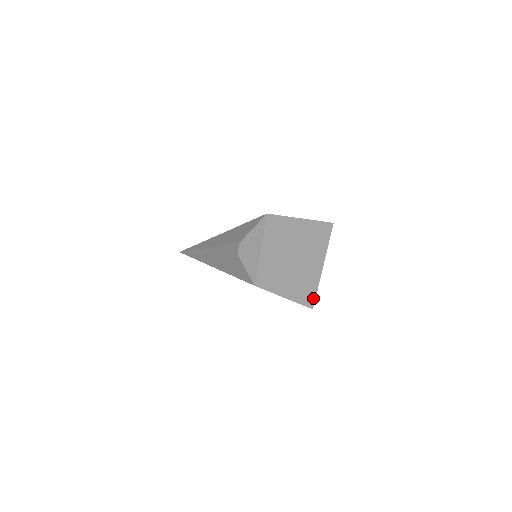
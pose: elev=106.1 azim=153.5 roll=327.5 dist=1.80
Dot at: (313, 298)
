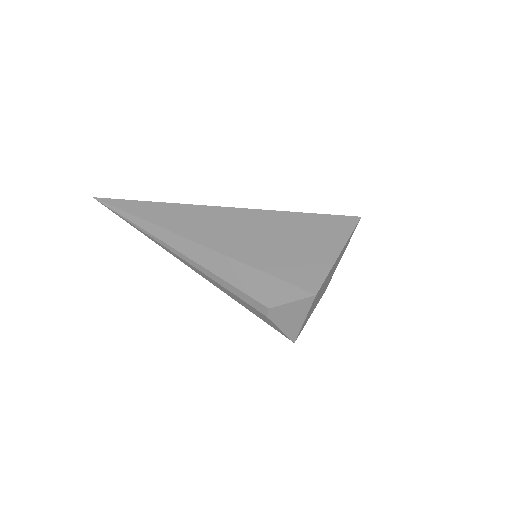
Dot at: occluded
